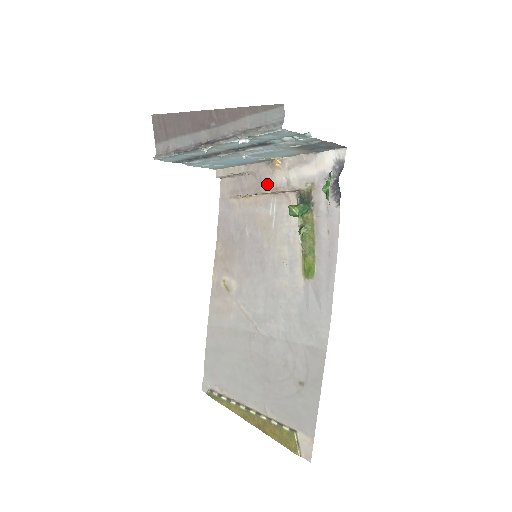
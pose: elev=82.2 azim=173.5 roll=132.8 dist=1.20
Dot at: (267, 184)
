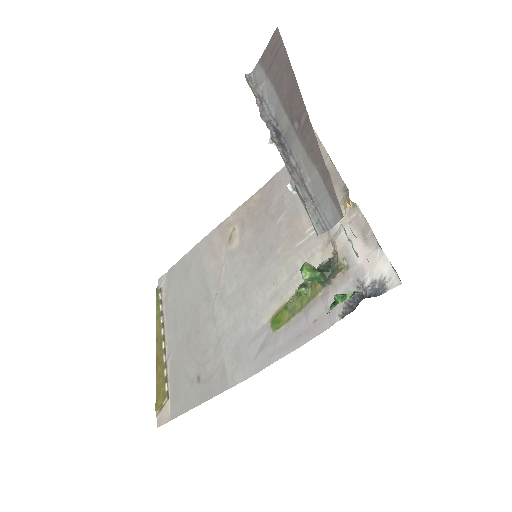
Dot at: occluded
